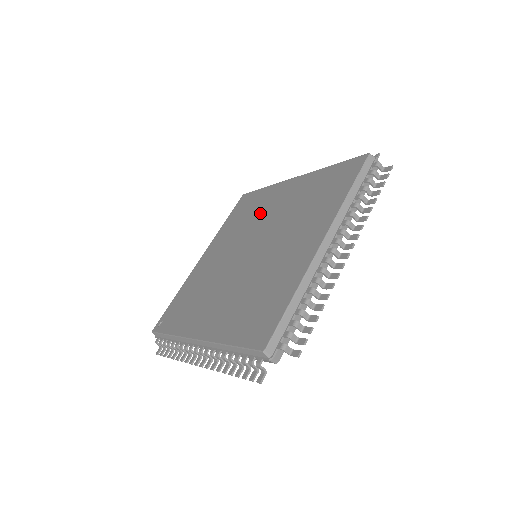
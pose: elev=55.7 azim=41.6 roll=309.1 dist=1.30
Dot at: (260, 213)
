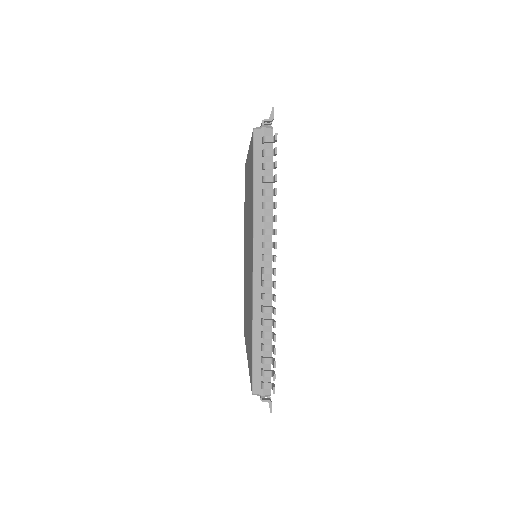
Dot at: occluded
